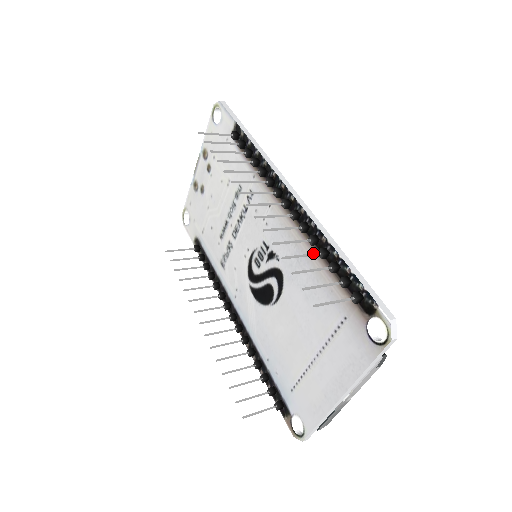
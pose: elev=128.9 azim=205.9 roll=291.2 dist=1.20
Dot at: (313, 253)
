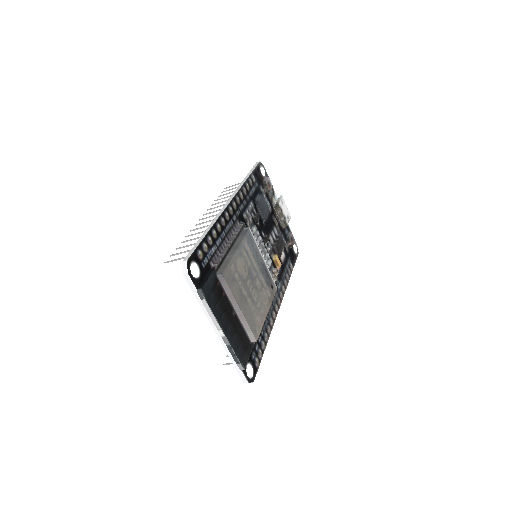
Dot at: occluded
